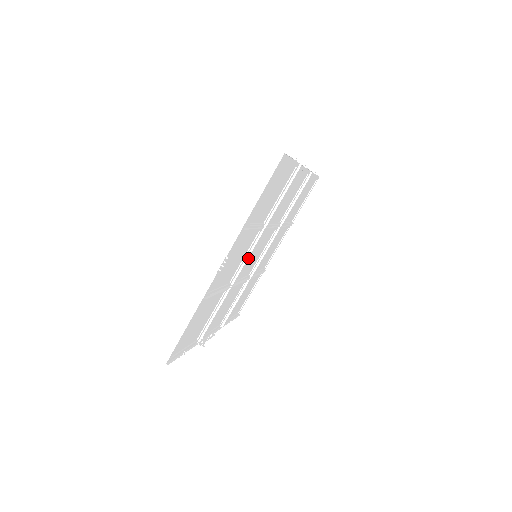
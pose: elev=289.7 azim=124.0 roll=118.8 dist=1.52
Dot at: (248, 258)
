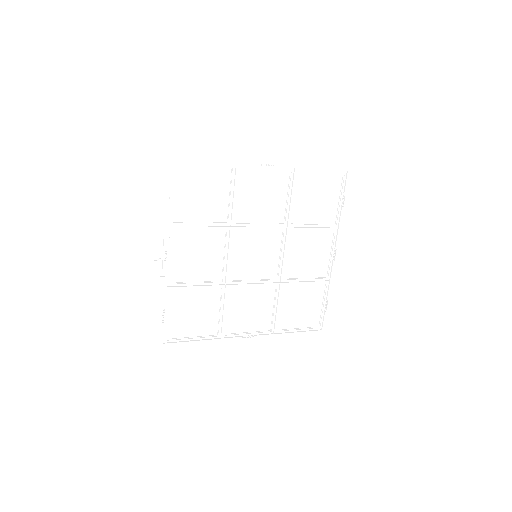
Dot at: (255, 241)
